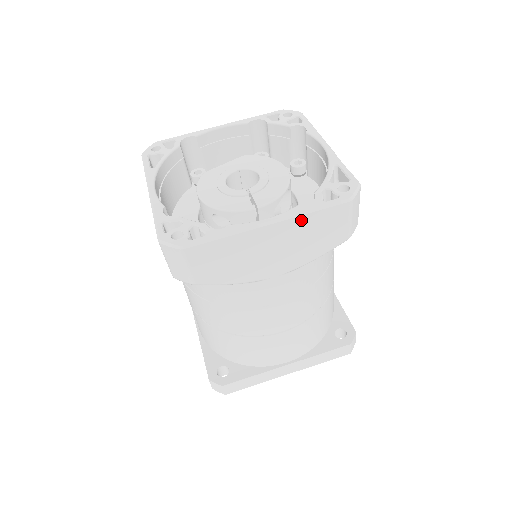
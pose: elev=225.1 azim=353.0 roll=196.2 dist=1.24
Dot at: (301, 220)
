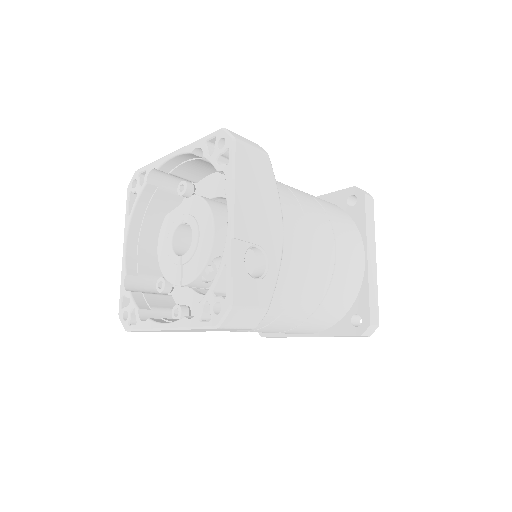
Dot at: occluded
